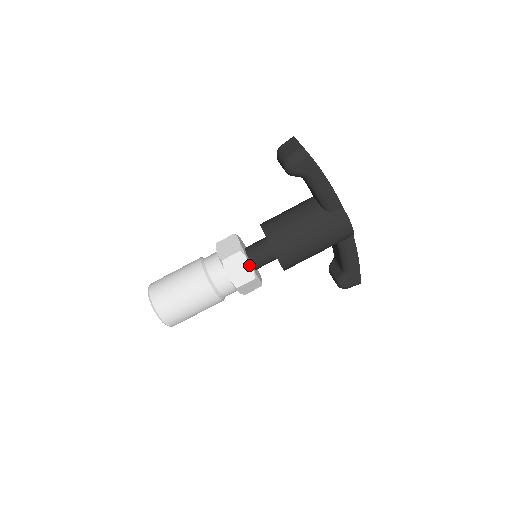
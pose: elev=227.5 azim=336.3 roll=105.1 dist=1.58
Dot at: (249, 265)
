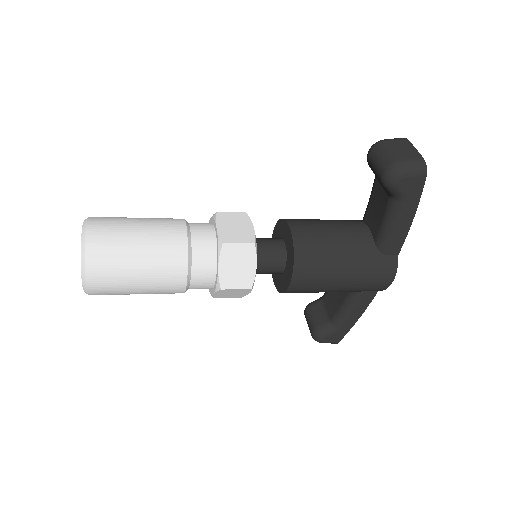
Dot at: (254, 267)
